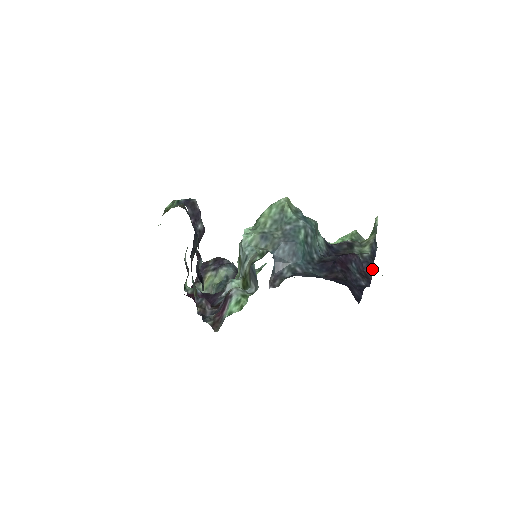
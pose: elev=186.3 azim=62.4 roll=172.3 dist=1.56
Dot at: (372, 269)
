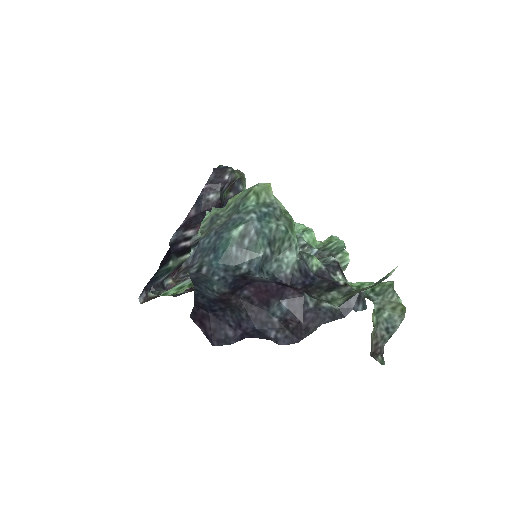
Dot at: (317, 327)
